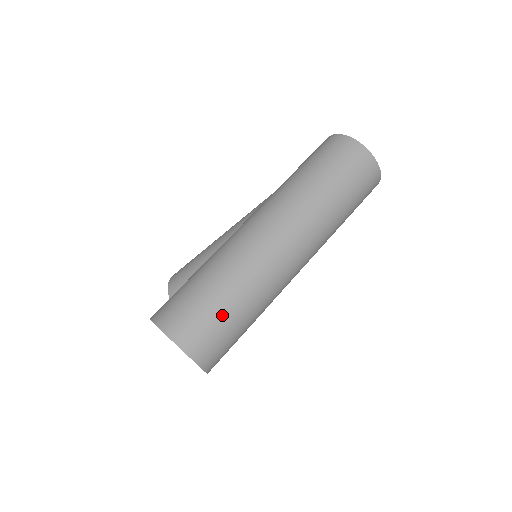
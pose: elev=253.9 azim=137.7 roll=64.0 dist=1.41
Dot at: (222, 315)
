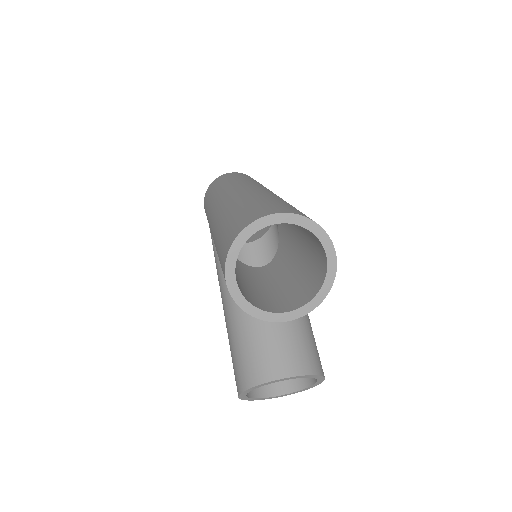
Dot at: (265, 202)
